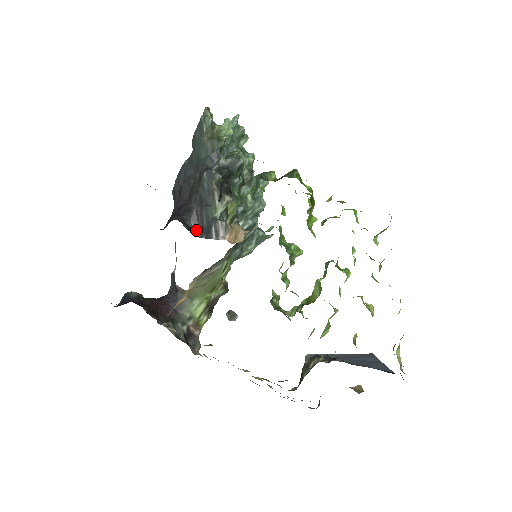
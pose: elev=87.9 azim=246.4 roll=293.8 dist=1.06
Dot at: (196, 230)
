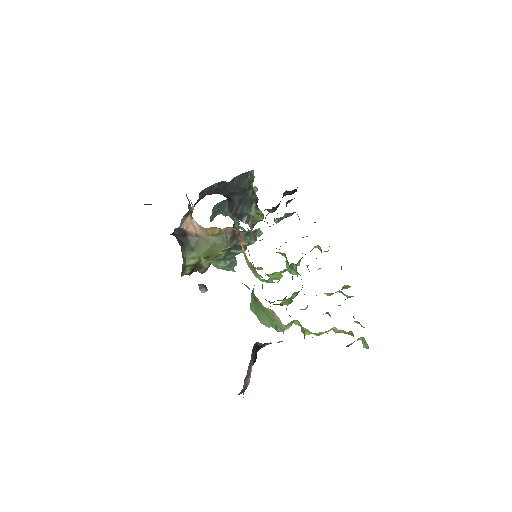
Dot at: (230, 211)
